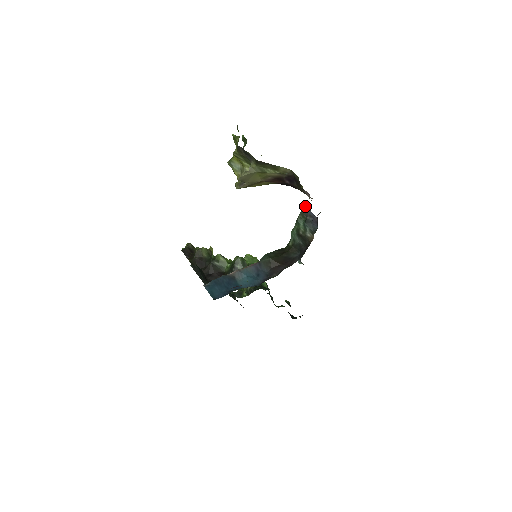
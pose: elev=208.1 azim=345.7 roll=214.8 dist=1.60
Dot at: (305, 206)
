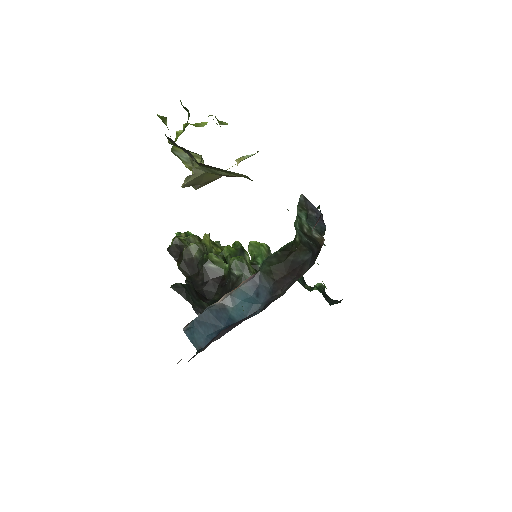
Dot at: (302, 194)
